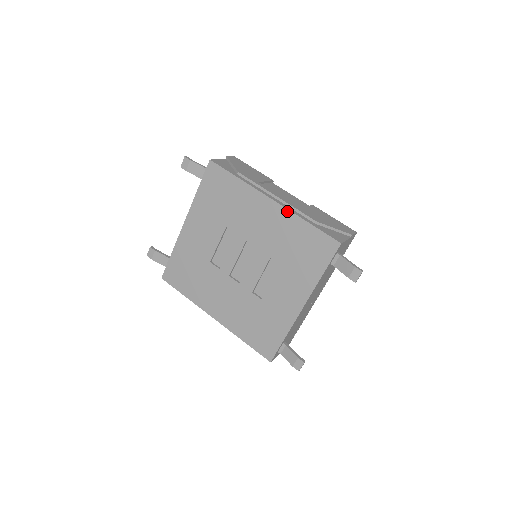
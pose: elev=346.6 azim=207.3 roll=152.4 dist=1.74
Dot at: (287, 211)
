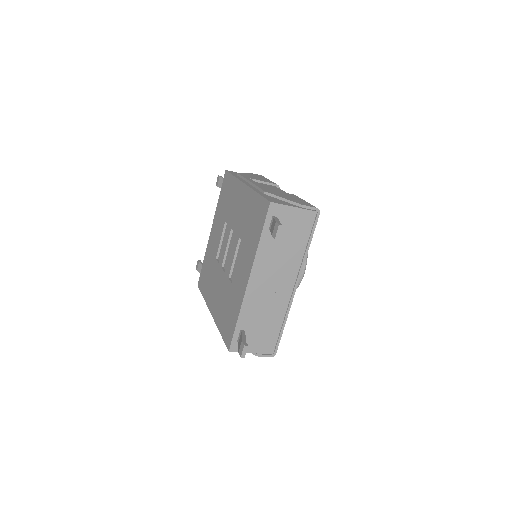
Dot at: (249, 189)
